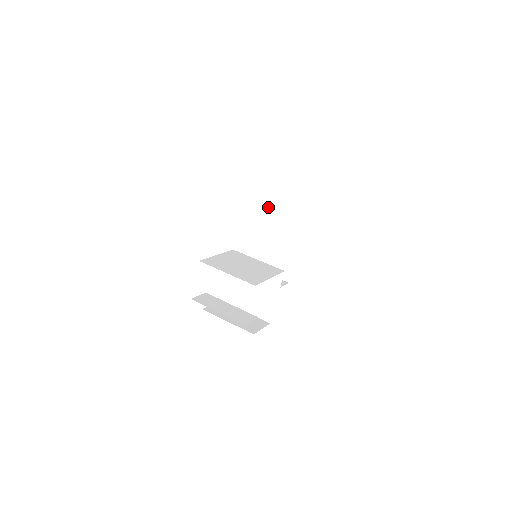
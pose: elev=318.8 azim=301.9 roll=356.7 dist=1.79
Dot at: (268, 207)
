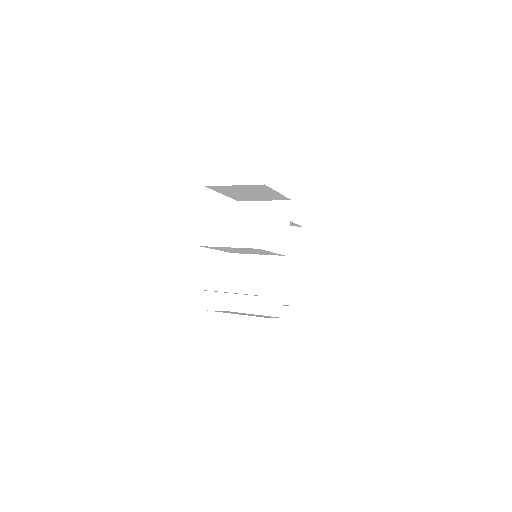
Dot at: occluded
